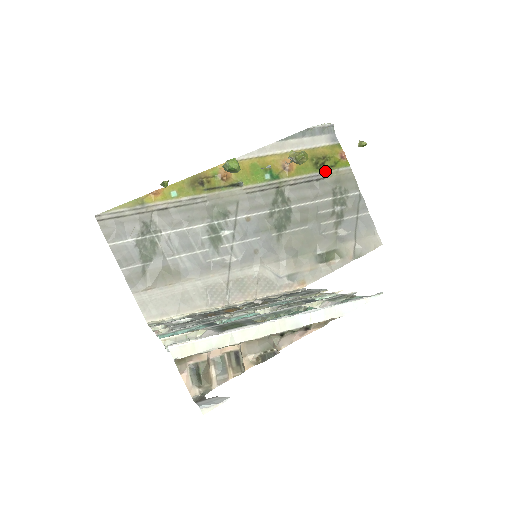
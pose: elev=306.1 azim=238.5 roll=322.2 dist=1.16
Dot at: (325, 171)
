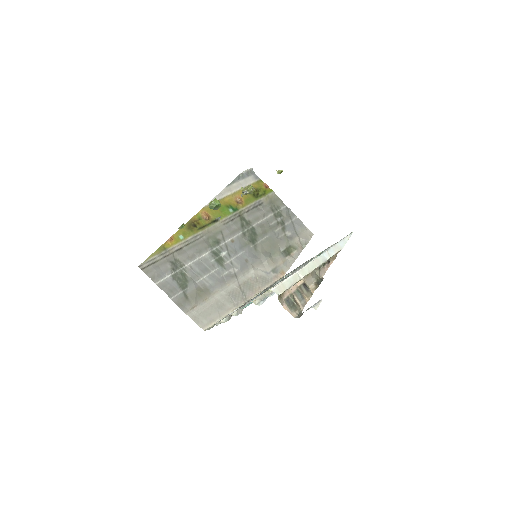
Dot at: (261, 198)
